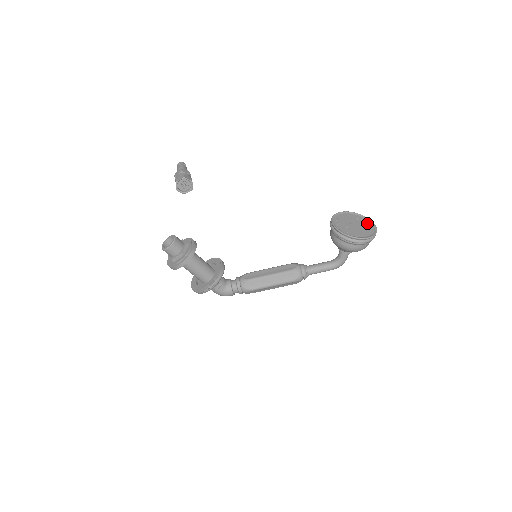
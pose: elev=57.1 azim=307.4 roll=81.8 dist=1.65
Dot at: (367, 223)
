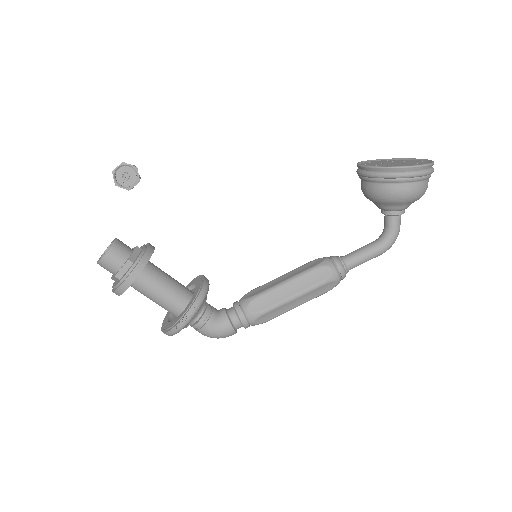
Dot at: (413, 160)
